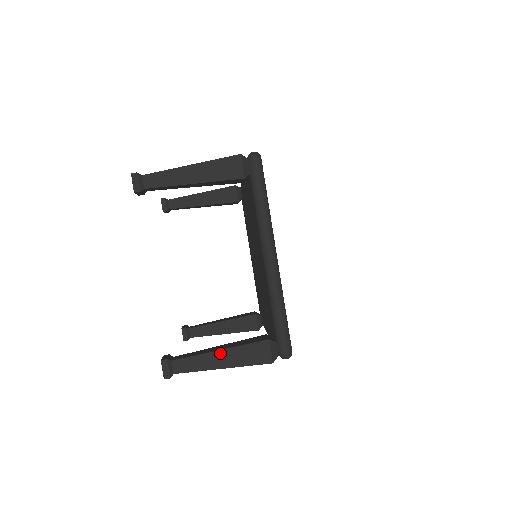
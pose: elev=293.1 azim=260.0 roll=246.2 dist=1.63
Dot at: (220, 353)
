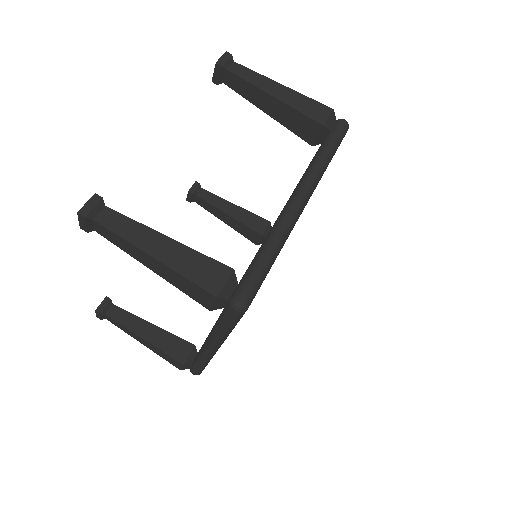
Dot at: (166, 240)
